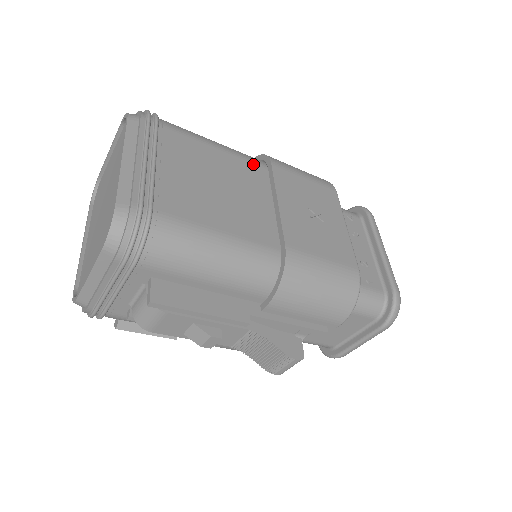
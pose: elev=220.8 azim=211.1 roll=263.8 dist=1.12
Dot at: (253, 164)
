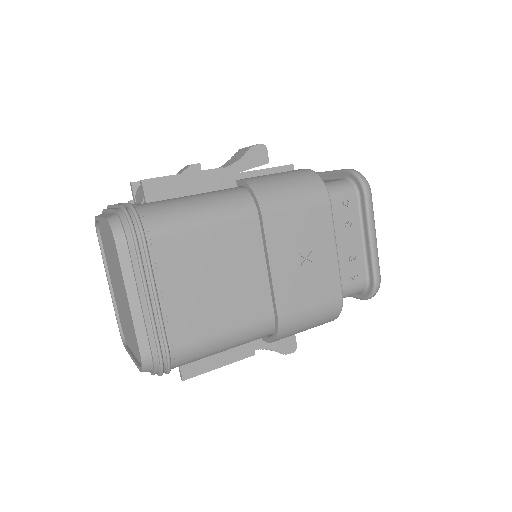
Dot at: (244, 222)
